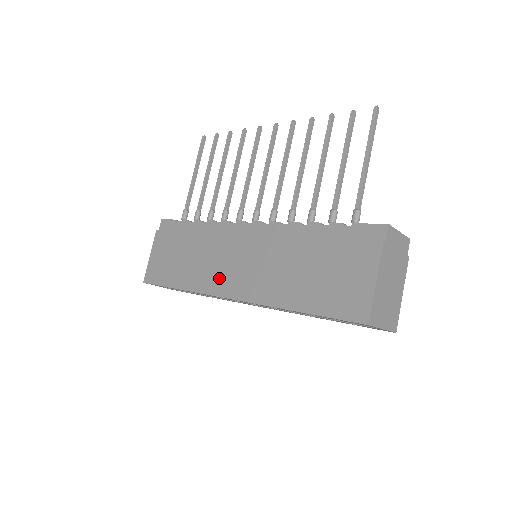
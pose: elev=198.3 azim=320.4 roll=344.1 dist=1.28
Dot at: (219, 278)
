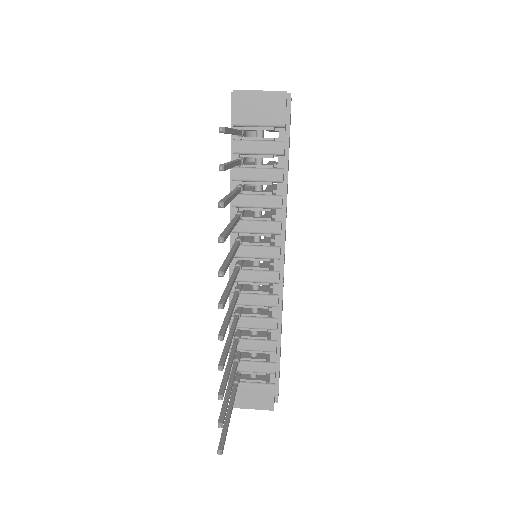
Dot at: occluded
